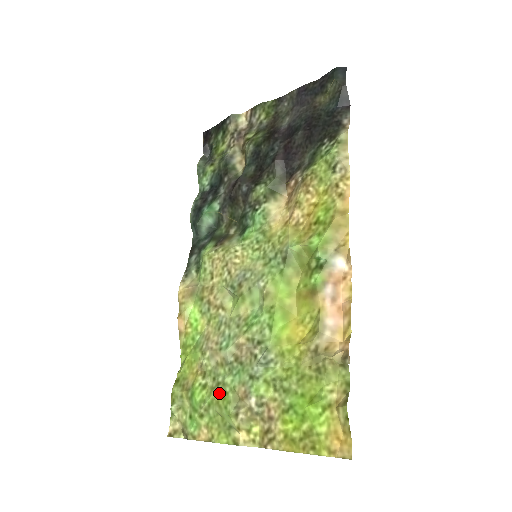
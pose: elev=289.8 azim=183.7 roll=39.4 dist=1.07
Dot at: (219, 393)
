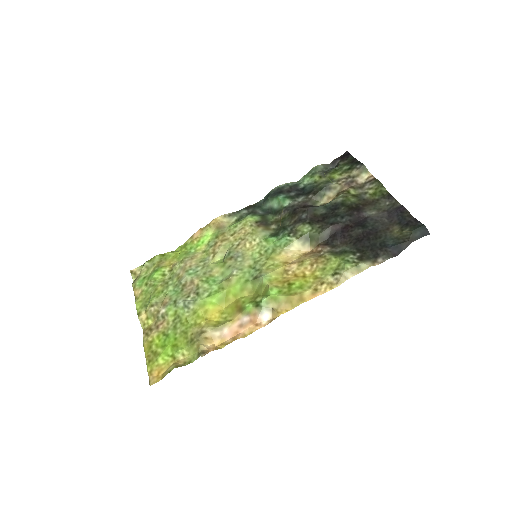
Dot at: (161, 287)
